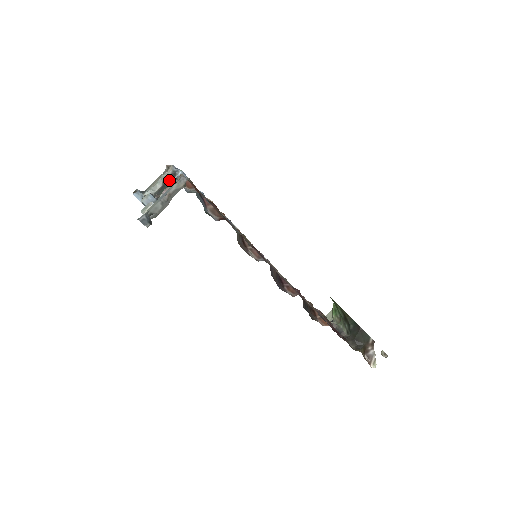
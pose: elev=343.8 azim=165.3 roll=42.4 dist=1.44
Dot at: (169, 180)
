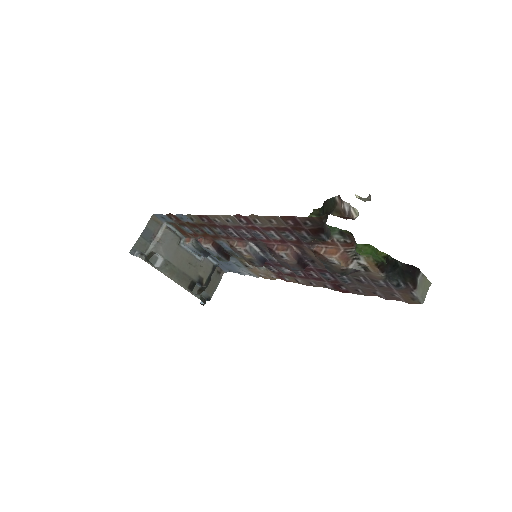
Dot at: (212, 273)
